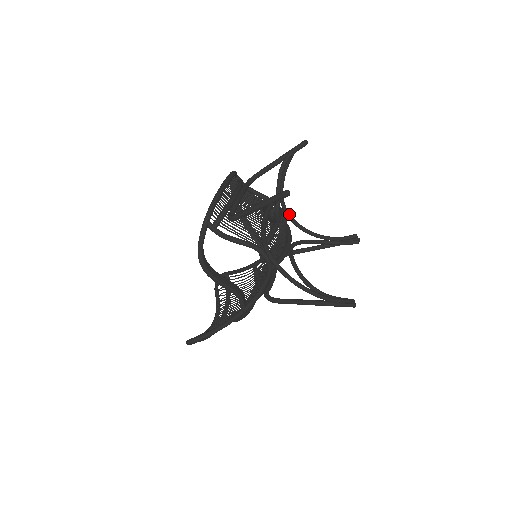
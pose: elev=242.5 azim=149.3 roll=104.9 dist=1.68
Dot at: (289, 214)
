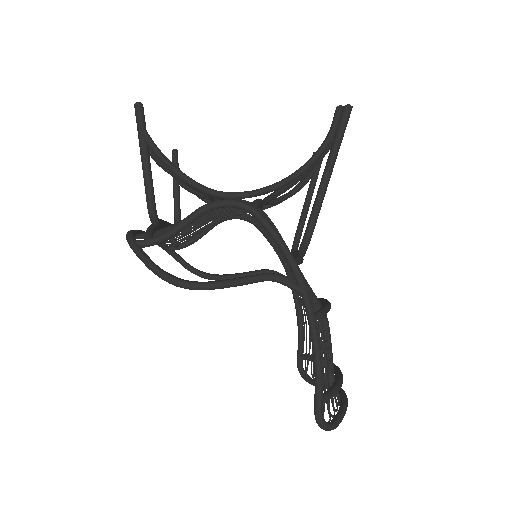
Dot at: occluded
